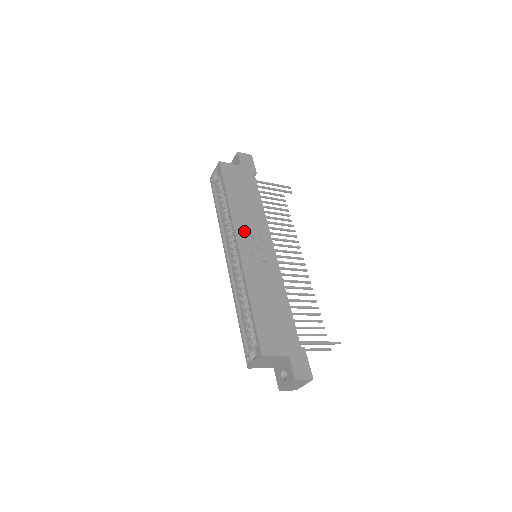
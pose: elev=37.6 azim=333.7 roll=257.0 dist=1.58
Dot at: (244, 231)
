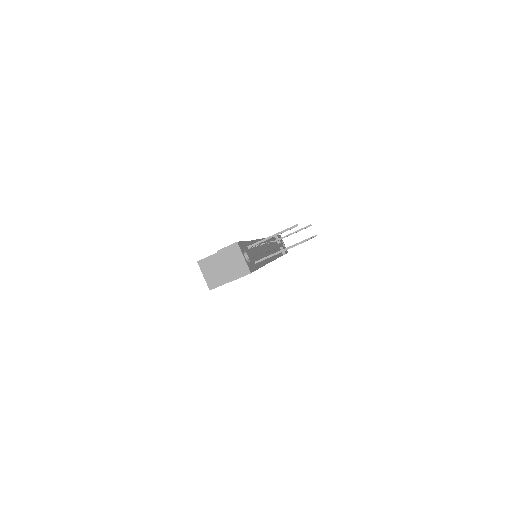
Dot at: occluded
